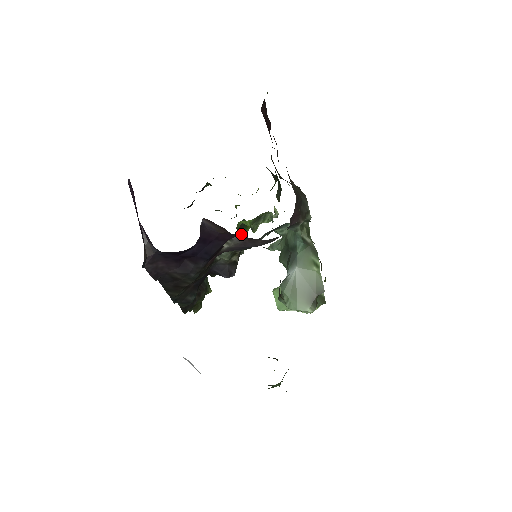
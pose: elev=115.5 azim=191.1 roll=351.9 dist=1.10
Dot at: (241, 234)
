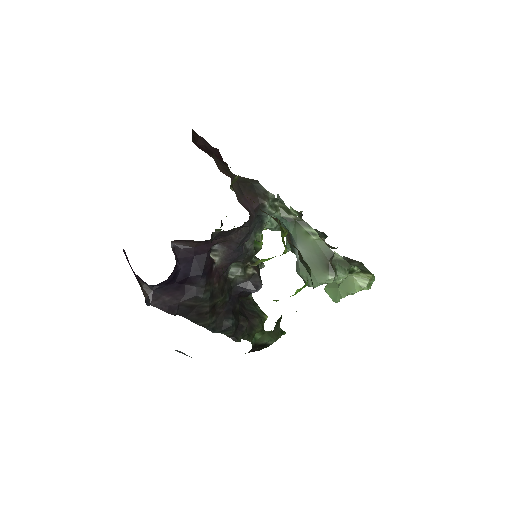
Dot at: occluded
